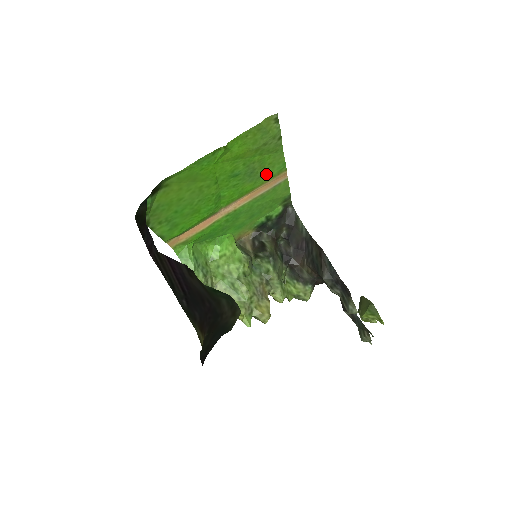
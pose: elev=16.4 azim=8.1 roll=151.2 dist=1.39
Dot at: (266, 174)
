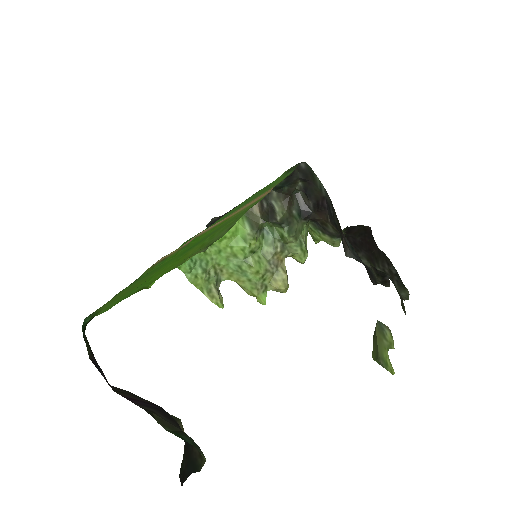
Dot at: (237, 214)
